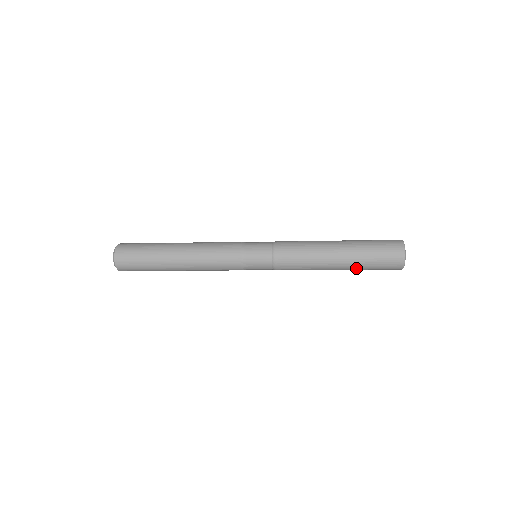
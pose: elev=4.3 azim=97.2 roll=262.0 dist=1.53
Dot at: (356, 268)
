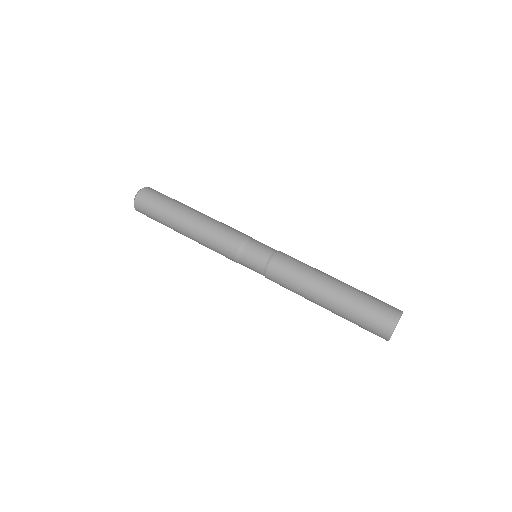
Dot at: occluded
